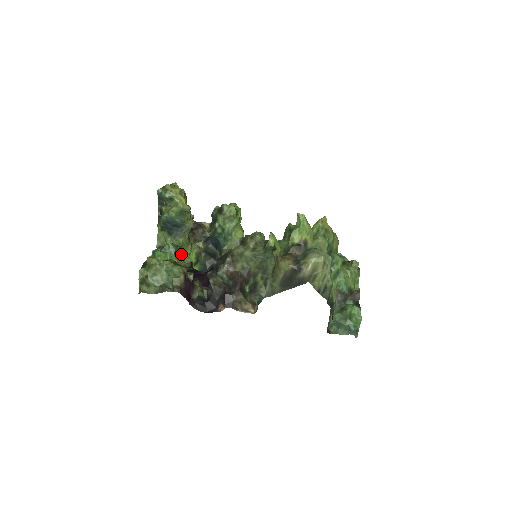
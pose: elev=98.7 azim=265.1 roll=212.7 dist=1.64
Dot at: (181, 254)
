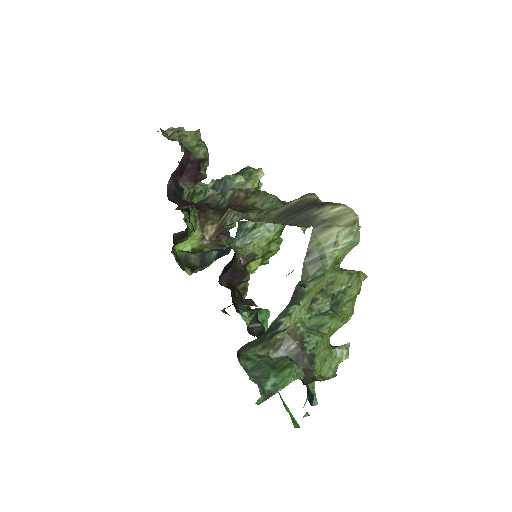
Dot at: occluded
